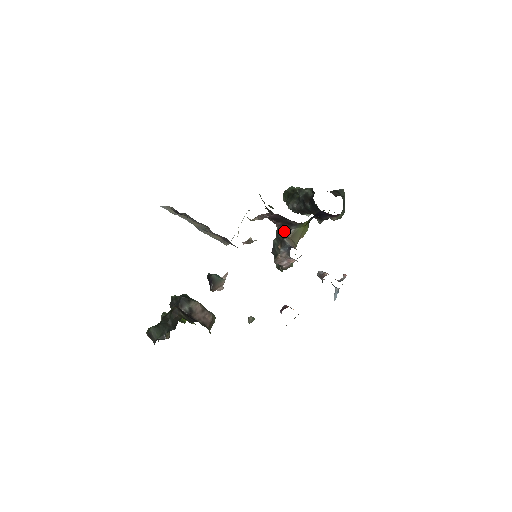
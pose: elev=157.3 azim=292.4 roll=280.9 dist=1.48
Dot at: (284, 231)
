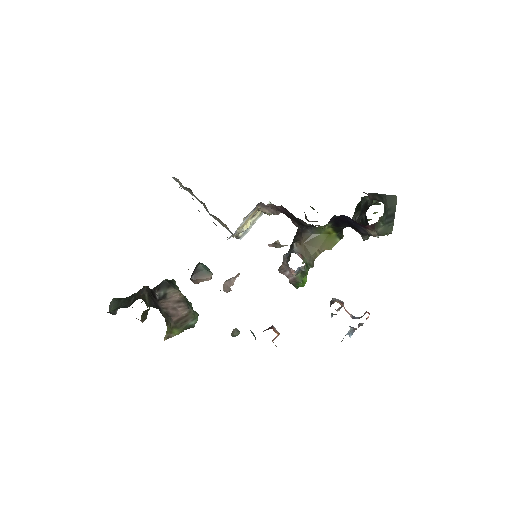
Dot at: (299, 234)
